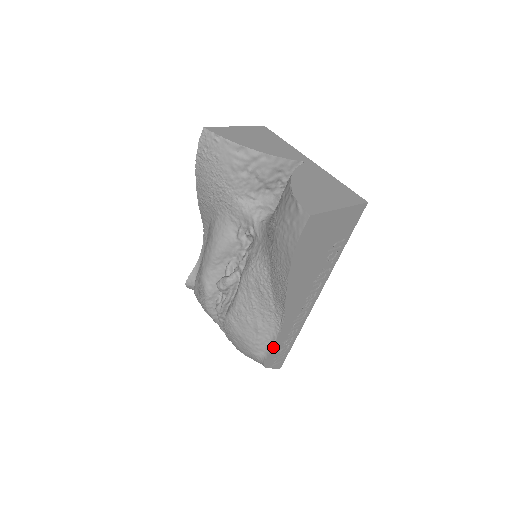
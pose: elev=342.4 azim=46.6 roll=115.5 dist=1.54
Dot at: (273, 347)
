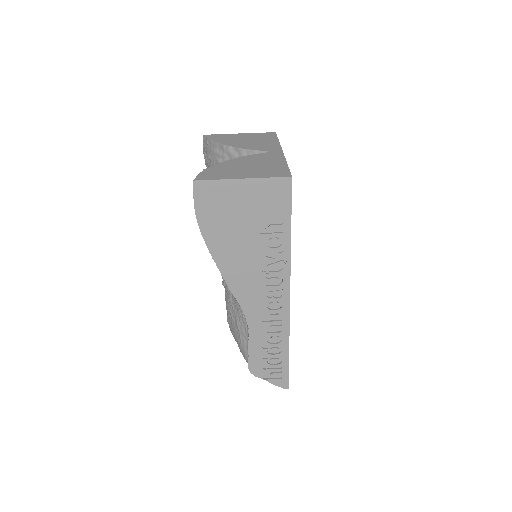
Dot at: (250, 349)
